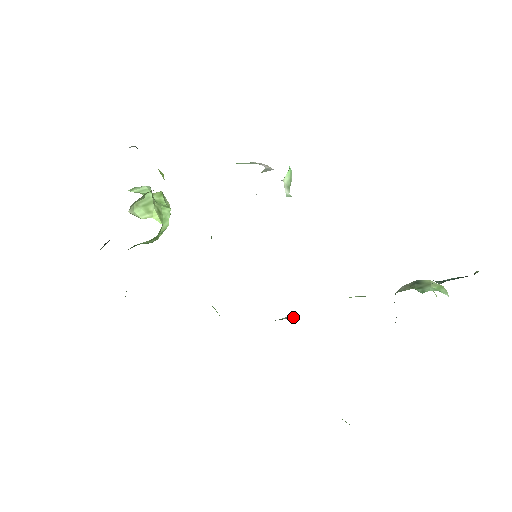
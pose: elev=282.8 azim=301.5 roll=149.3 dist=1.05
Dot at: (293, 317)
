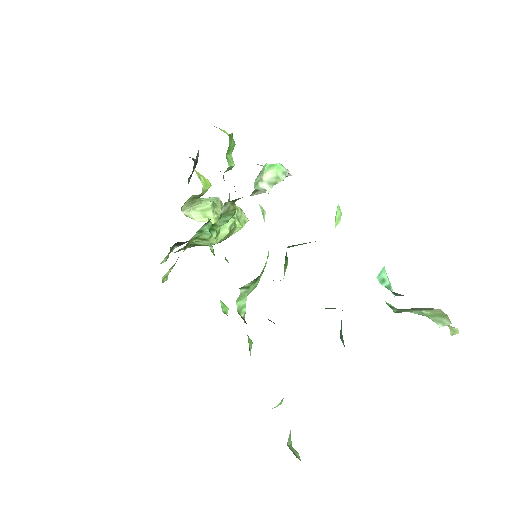
Dot at: occluded
